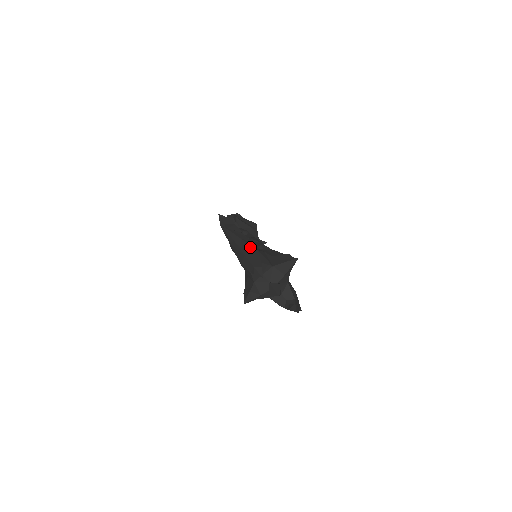
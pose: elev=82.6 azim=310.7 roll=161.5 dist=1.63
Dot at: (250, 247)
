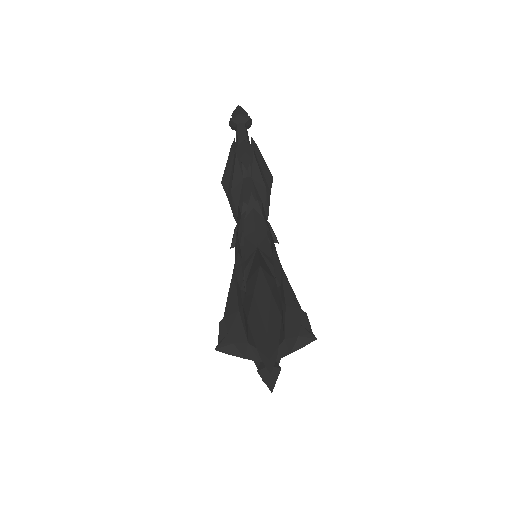
Dot at: (276, 312)
